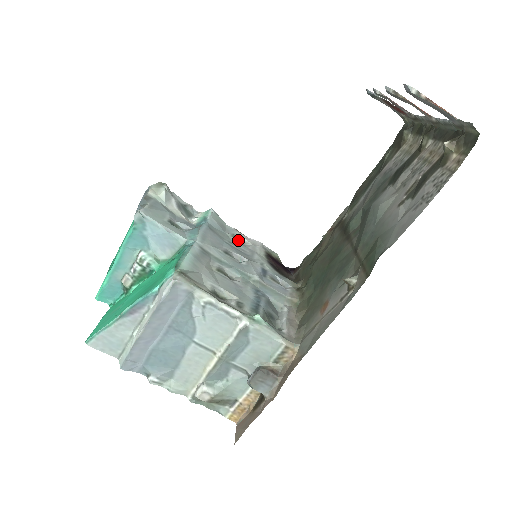
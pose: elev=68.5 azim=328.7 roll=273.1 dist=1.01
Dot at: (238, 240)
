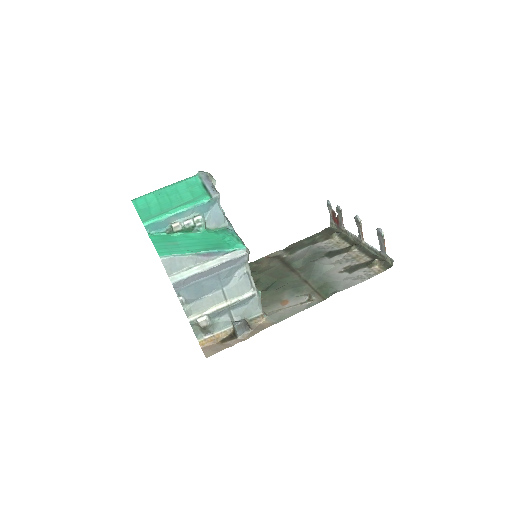
Dot at: occluded
